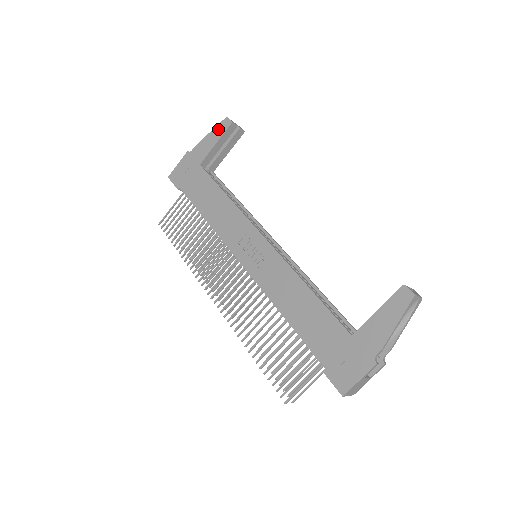
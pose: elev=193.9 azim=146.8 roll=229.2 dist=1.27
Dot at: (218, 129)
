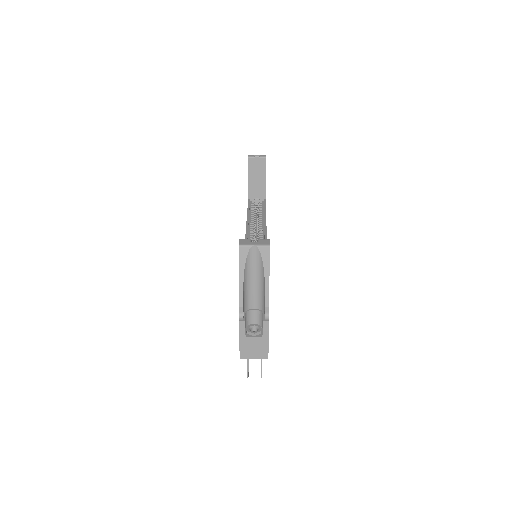
Dot at: occluded
